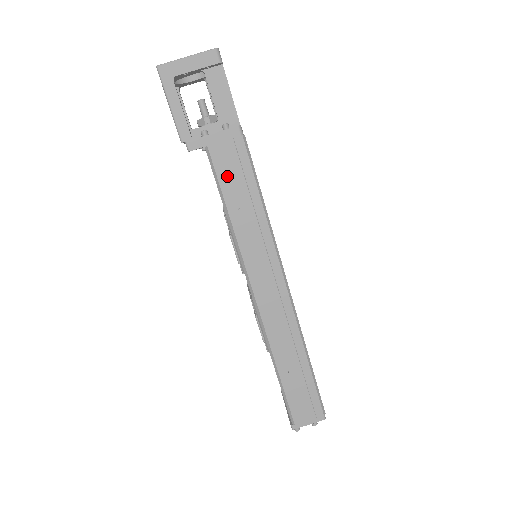
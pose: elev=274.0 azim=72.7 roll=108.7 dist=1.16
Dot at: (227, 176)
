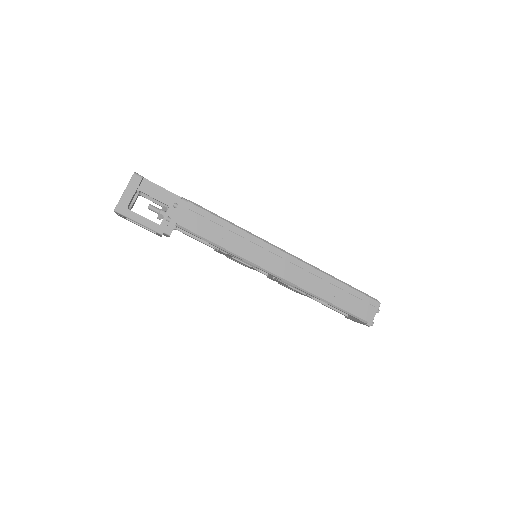
Dot at: (201, 229)
